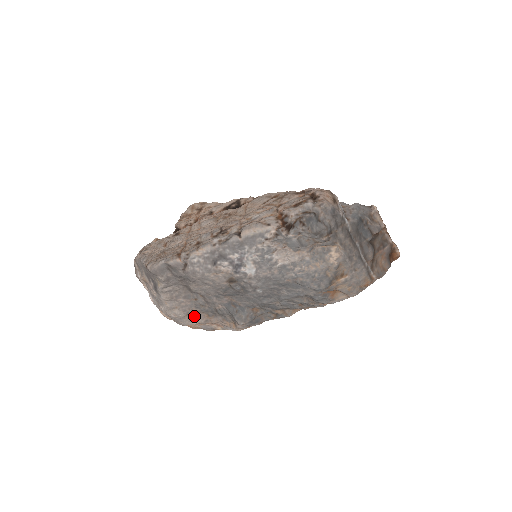
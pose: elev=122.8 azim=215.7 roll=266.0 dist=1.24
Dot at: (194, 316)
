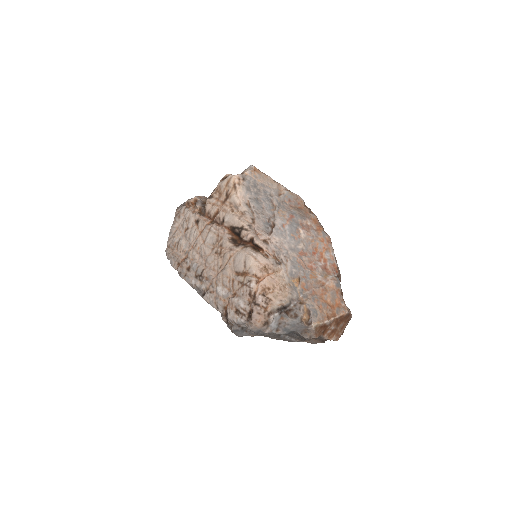
Dot at: occluded
